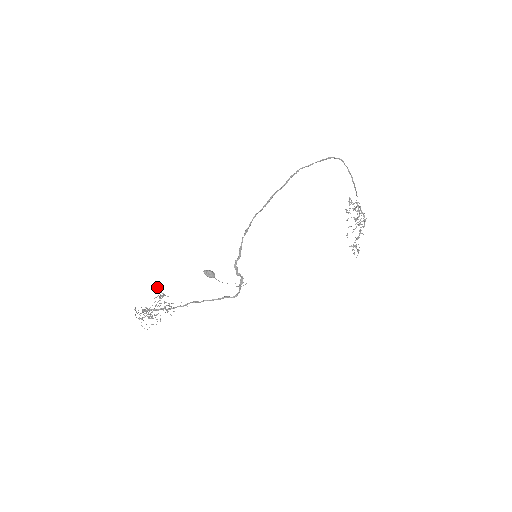
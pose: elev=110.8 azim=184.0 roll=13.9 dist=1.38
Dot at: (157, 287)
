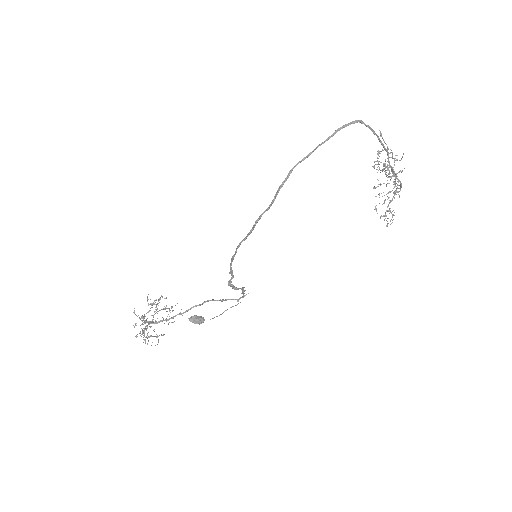
Dot at: occluded
